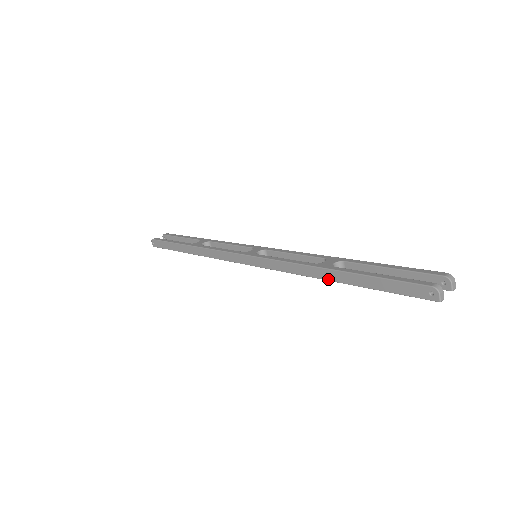
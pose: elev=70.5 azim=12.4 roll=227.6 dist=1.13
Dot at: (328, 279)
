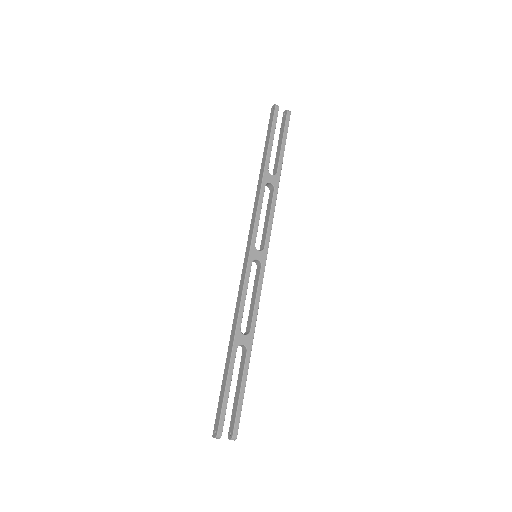
Dot at: (229, 343)
